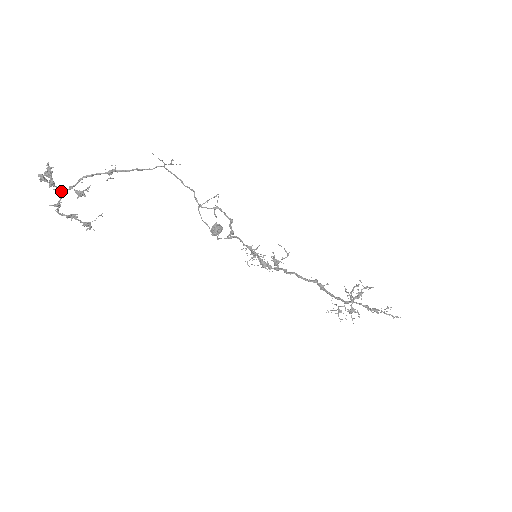
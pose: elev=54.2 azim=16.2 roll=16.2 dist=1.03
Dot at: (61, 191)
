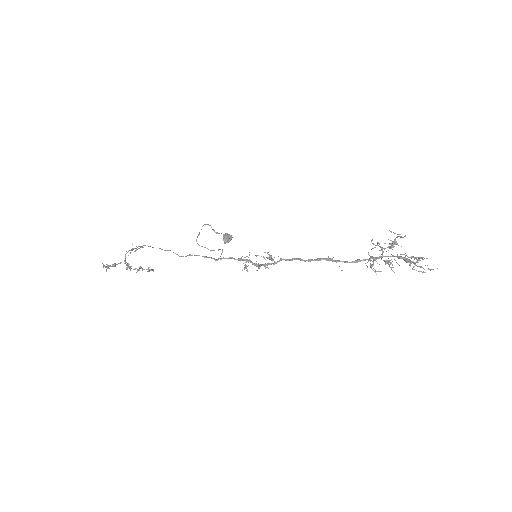
Dot at: (124, 263)
